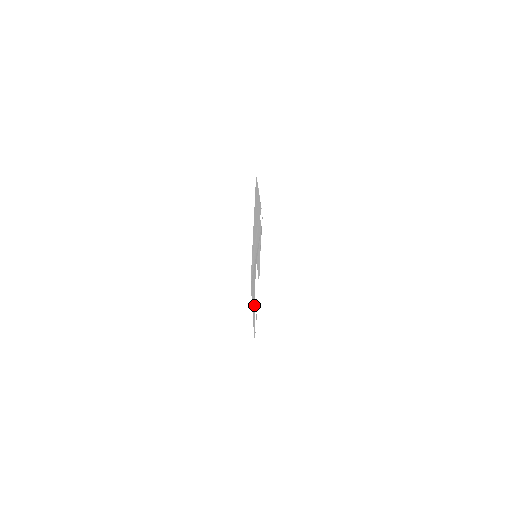
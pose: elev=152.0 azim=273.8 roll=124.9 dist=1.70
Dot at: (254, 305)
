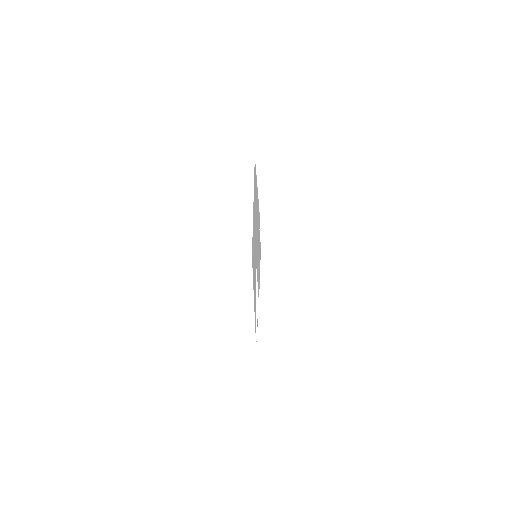
Dot at: (255, 304)
